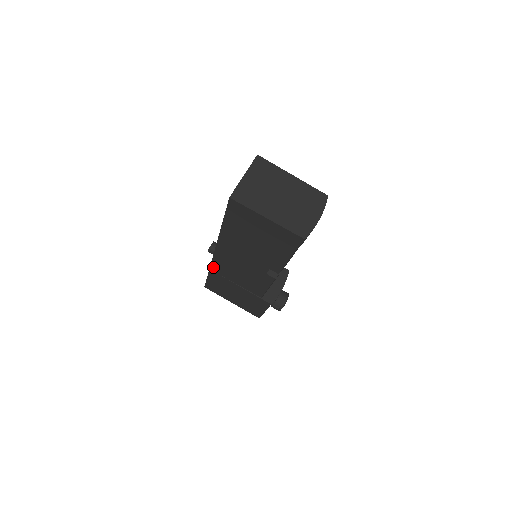
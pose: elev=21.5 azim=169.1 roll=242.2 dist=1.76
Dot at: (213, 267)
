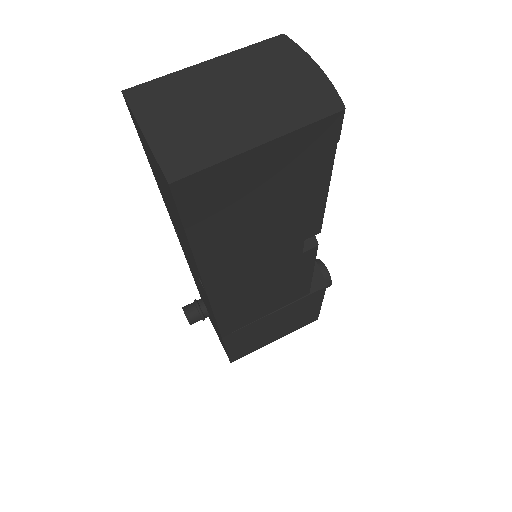
Dot at: (225, 330)
